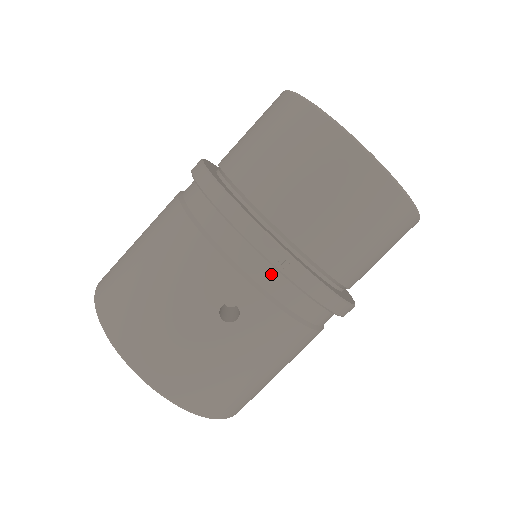
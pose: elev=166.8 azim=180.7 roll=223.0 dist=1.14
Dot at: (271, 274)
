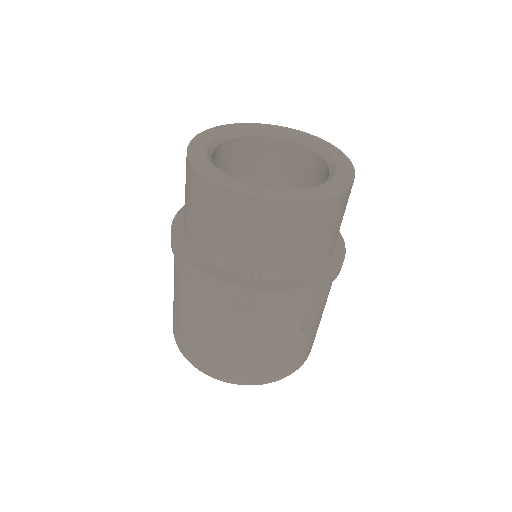
Dot at: occluded
